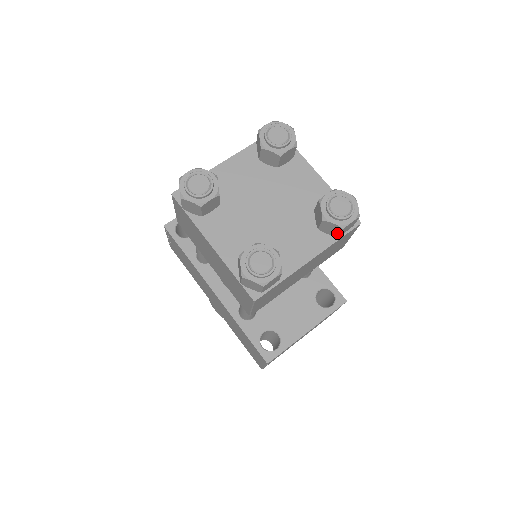
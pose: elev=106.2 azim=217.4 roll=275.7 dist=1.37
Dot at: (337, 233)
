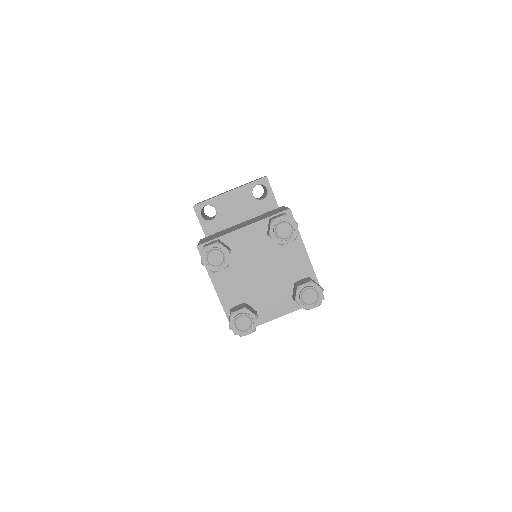
Dot at: occluded
